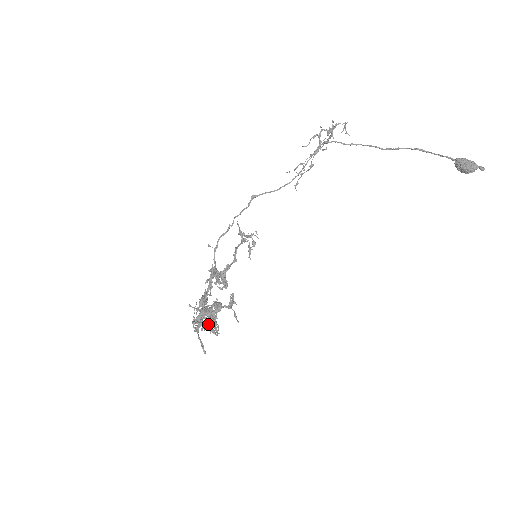
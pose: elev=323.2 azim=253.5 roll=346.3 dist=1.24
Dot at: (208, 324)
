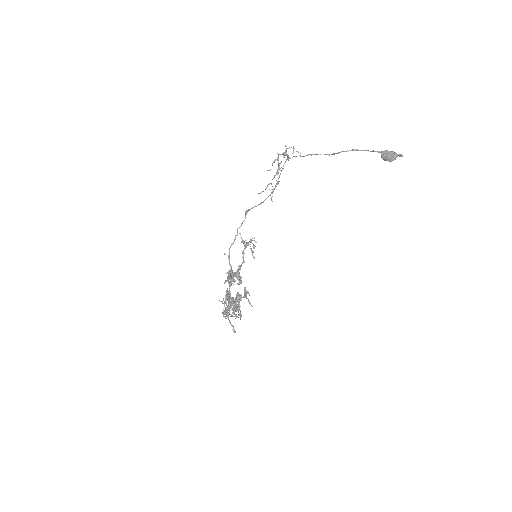
Dot at: (232, 312)
